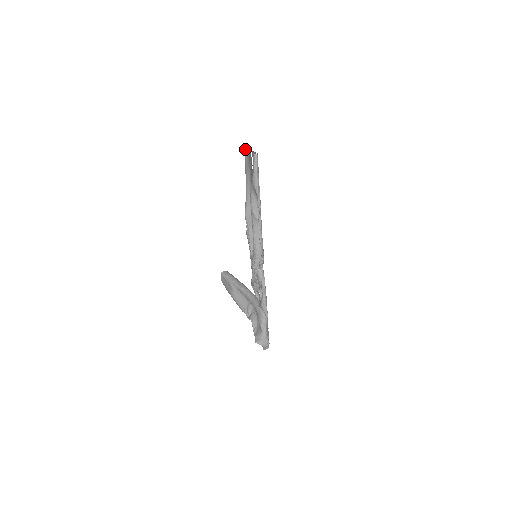
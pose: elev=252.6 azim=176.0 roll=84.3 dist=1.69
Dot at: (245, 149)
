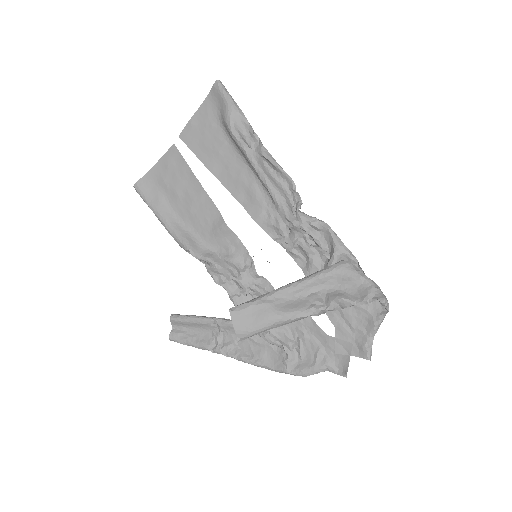
Dot at: (140, 184)
